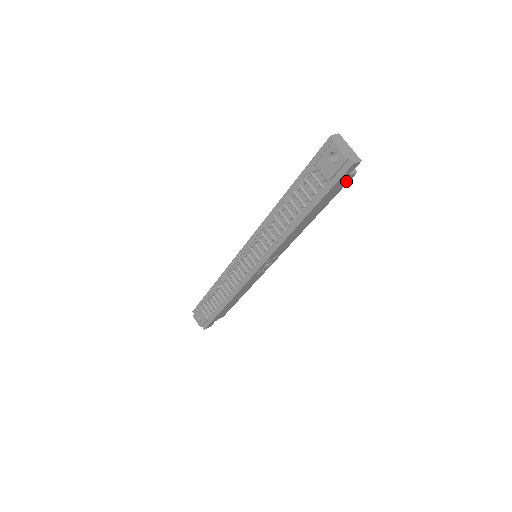
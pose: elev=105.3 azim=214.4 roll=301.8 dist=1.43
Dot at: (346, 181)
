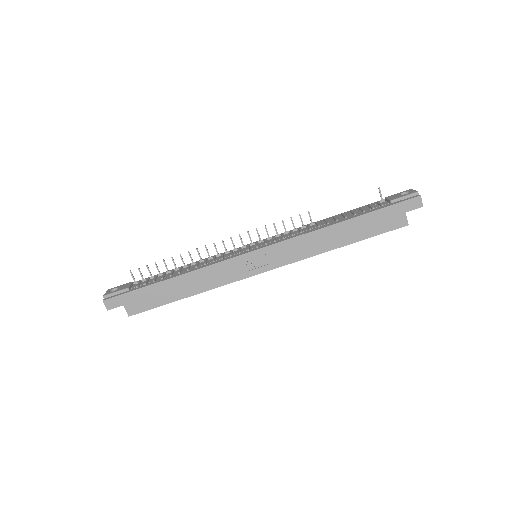
Dot at: (397, 223)
